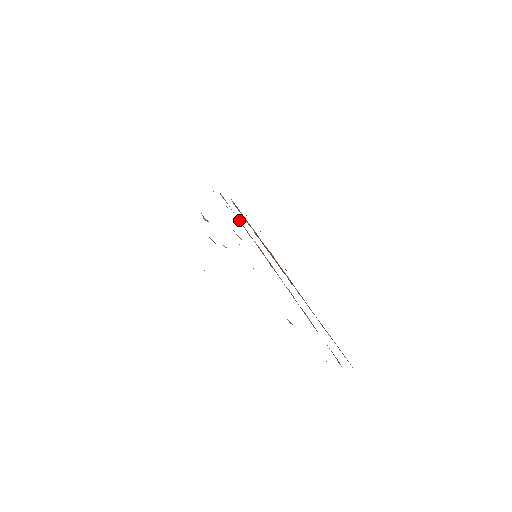
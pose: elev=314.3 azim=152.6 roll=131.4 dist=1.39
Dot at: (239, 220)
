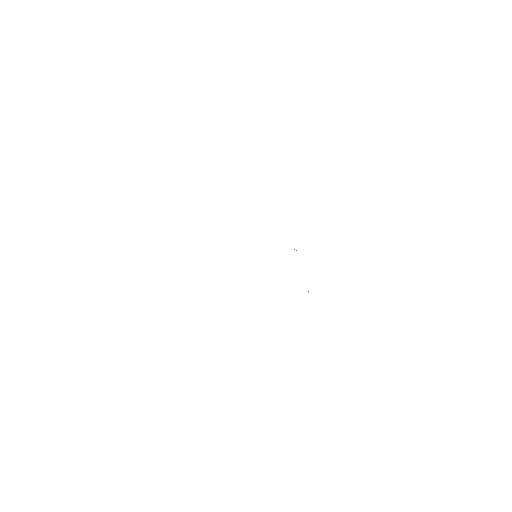
Dot at: occluded
